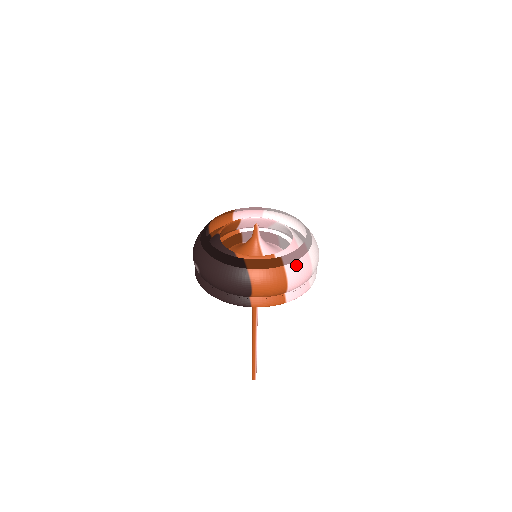
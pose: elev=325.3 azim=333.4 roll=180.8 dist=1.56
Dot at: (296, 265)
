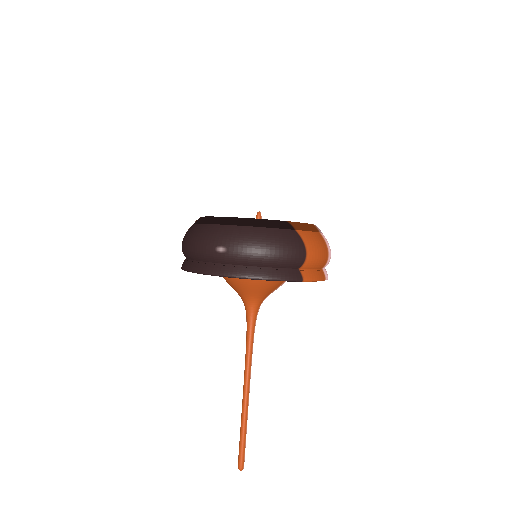
Dot at: occluded
